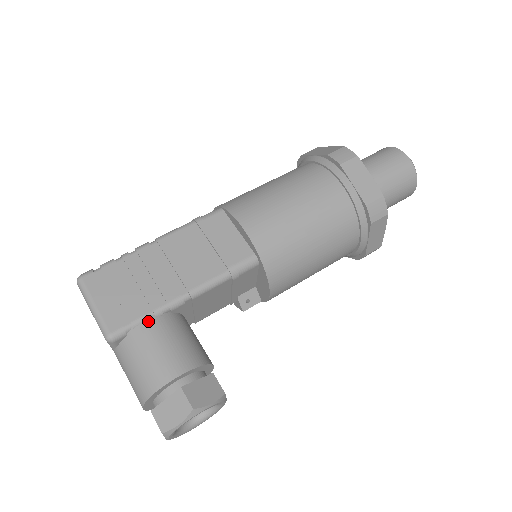
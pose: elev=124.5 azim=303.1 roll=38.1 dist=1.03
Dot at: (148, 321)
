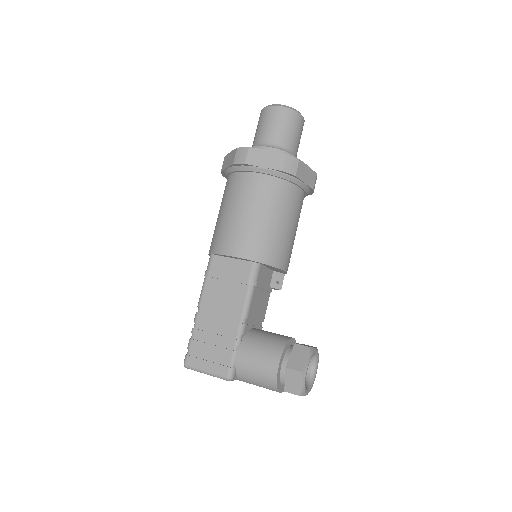
Dot at: (238, 352)
